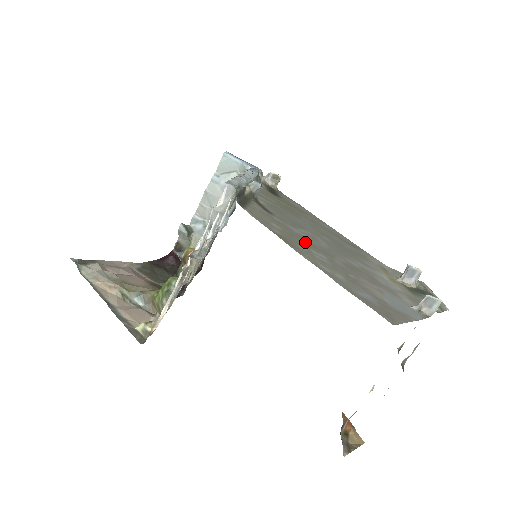
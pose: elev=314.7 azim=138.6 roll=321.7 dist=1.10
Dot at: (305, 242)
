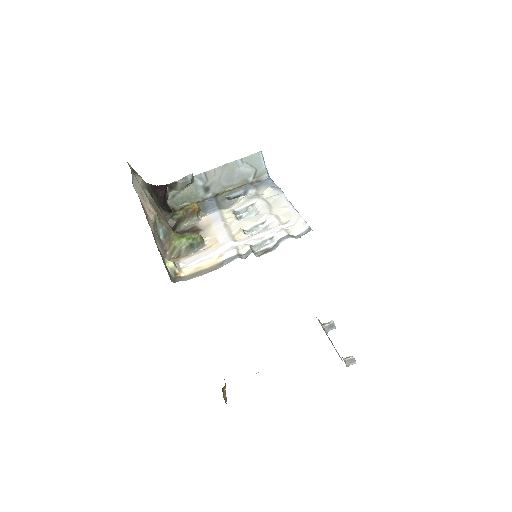
Dot at: occluded
